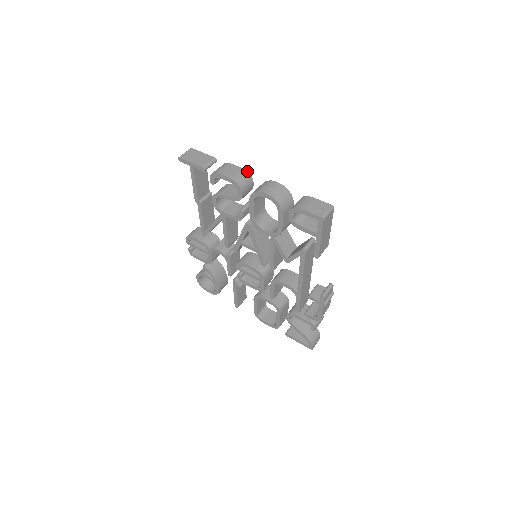
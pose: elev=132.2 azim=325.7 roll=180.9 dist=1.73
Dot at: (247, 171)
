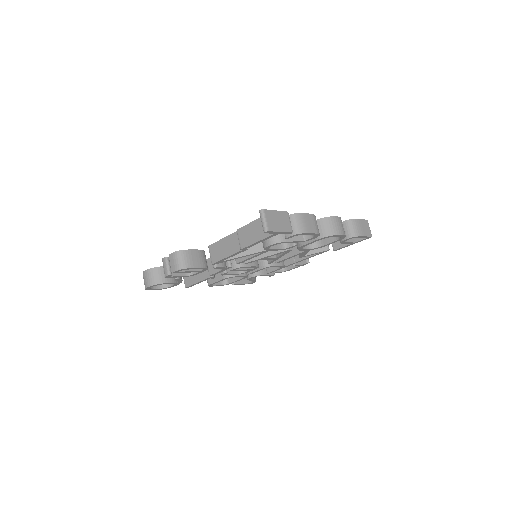
Dot at: occluded
